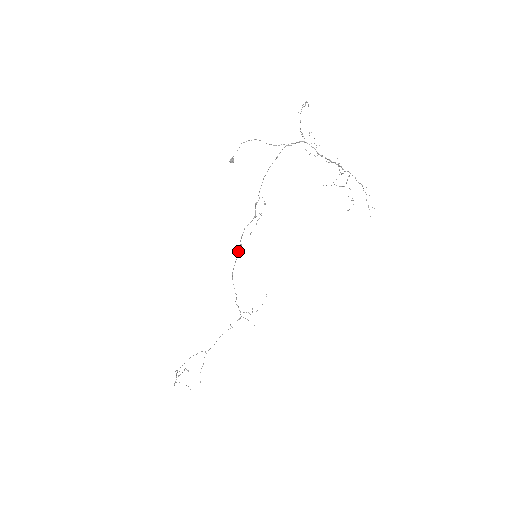
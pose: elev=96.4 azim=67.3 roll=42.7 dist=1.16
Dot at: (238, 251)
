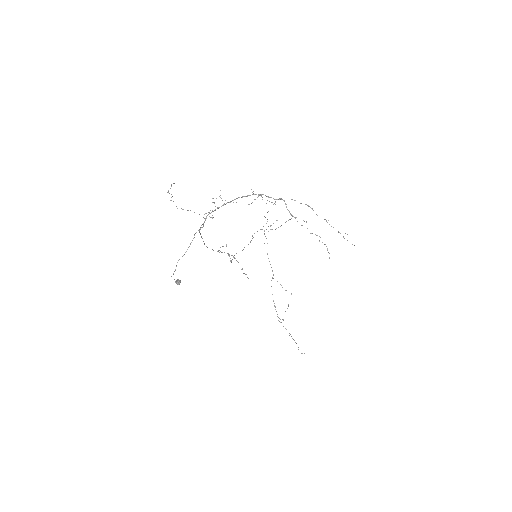
Dot at: (234, 255)
